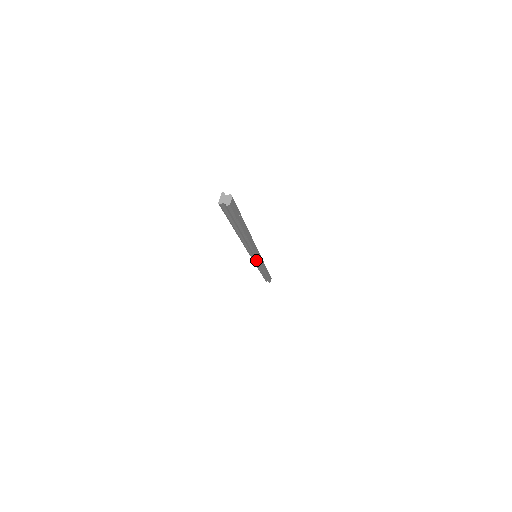
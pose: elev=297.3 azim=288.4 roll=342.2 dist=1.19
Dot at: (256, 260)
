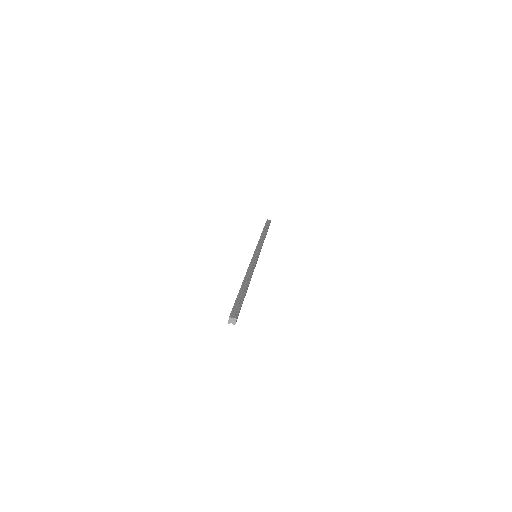
Dot at: occluded
